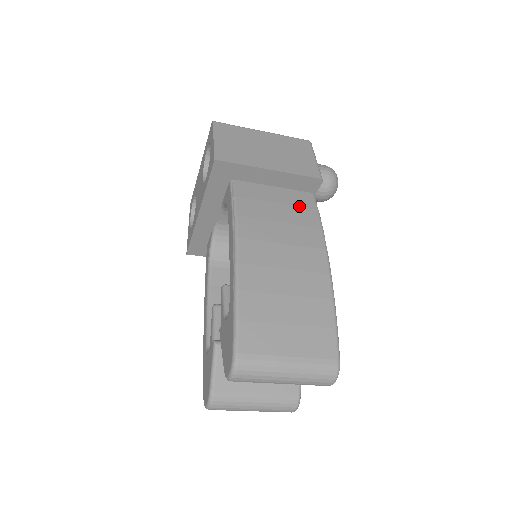
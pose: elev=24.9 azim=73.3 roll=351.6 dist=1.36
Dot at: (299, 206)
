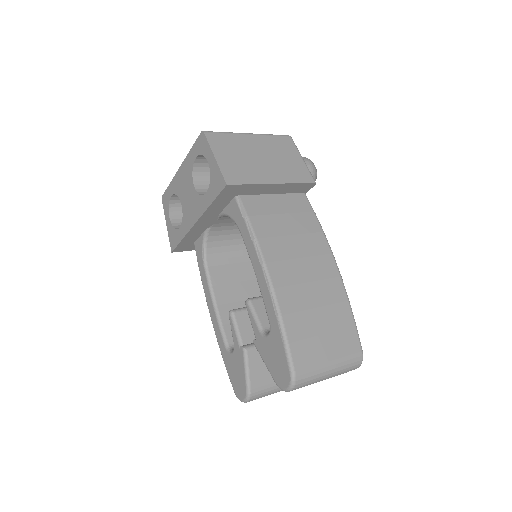
Dot at: (299, 212)
